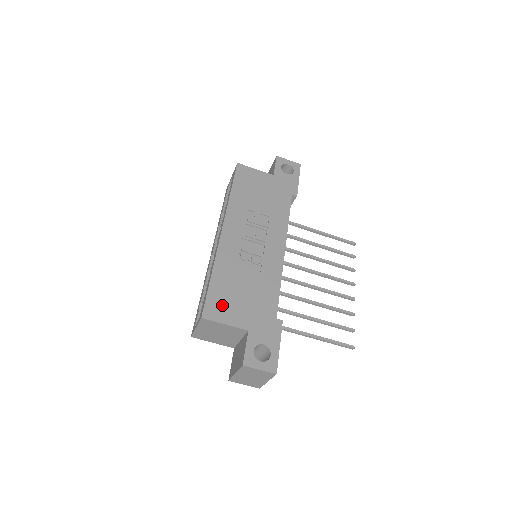
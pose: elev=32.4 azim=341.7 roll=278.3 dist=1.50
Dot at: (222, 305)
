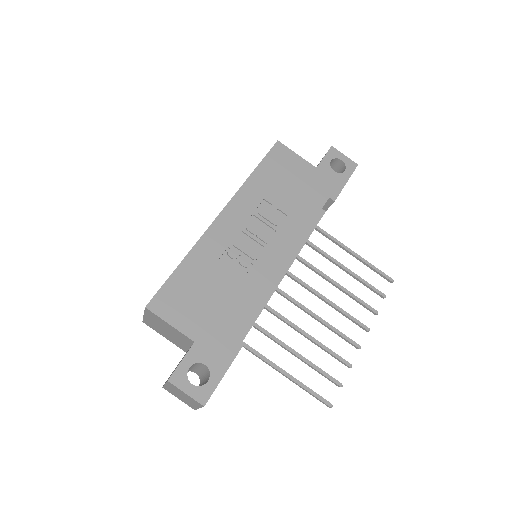
Dot at: (177, 301)
